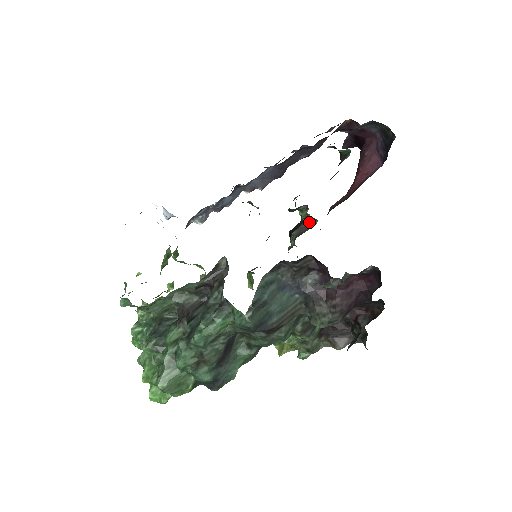
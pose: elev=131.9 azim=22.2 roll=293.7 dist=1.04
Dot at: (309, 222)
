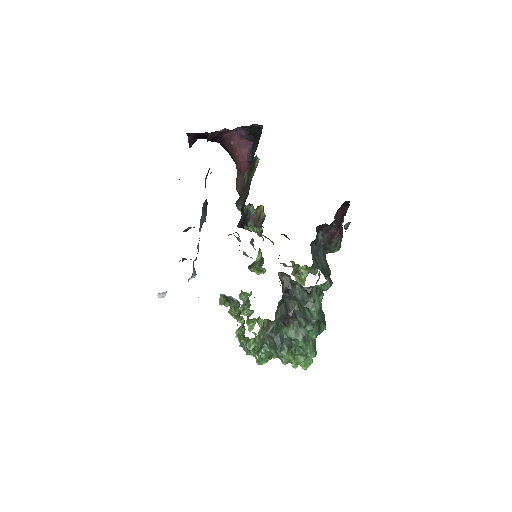
Dot at: occluded
